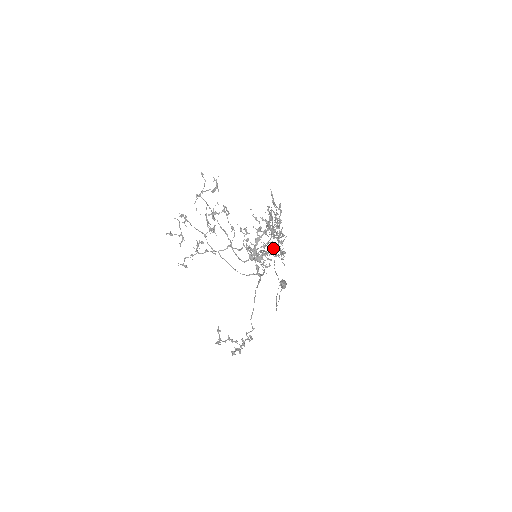
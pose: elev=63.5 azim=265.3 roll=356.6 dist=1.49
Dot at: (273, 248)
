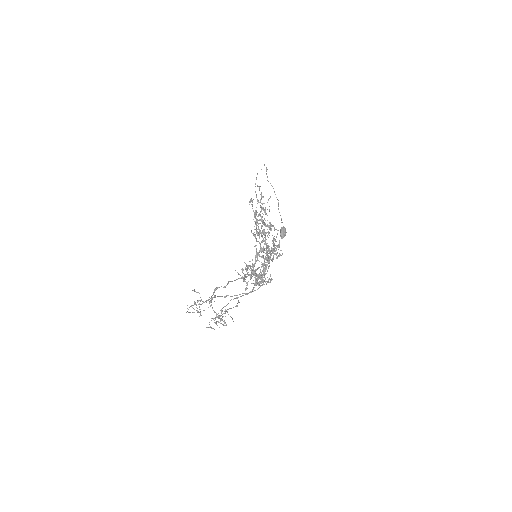
Dot at: occluded
